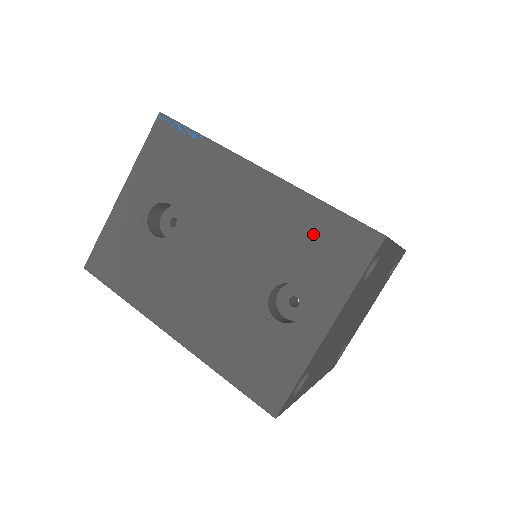
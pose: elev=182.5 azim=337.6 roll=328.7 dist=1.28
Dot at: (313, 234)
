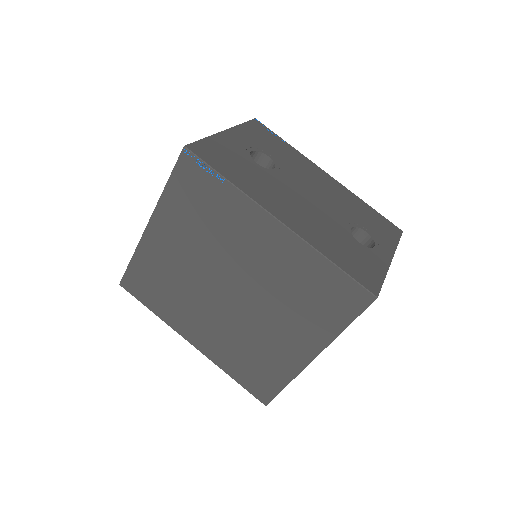
Dot at: (367, 214)
